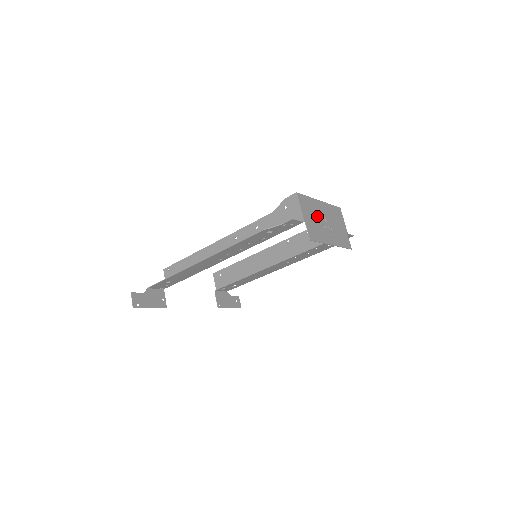
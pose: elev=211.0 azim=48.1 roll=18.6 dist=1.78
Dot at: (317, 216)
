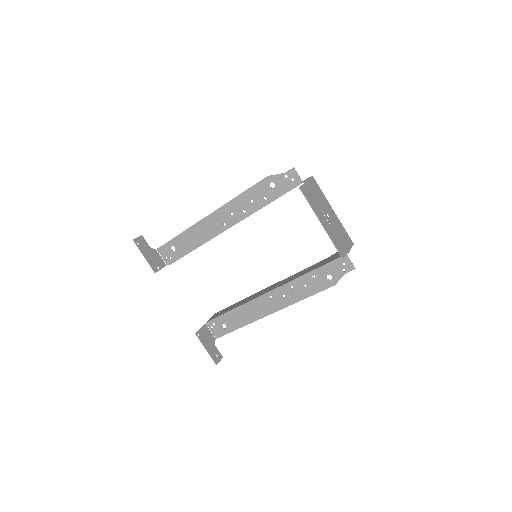
Dot at: (321, 203)
